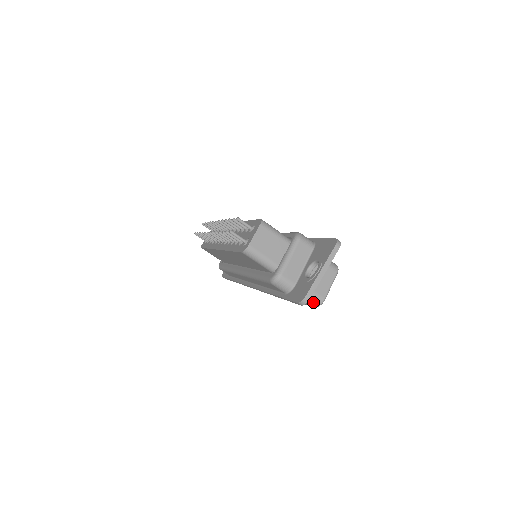
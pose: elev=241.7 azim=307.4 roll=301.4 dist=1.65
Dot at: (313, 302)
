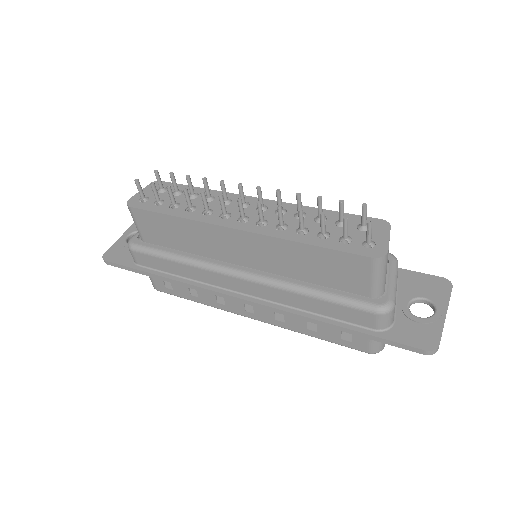
Dot at: (378, 347)
